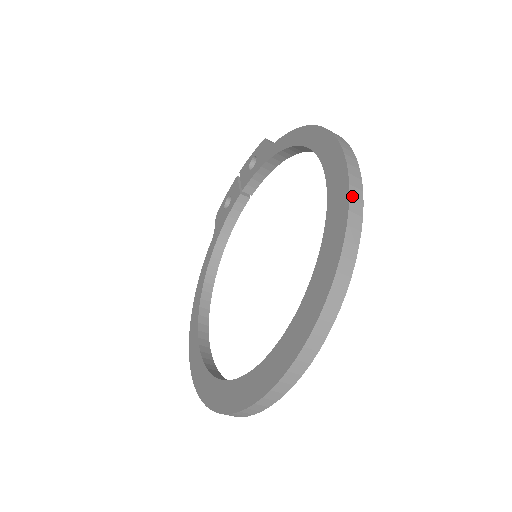
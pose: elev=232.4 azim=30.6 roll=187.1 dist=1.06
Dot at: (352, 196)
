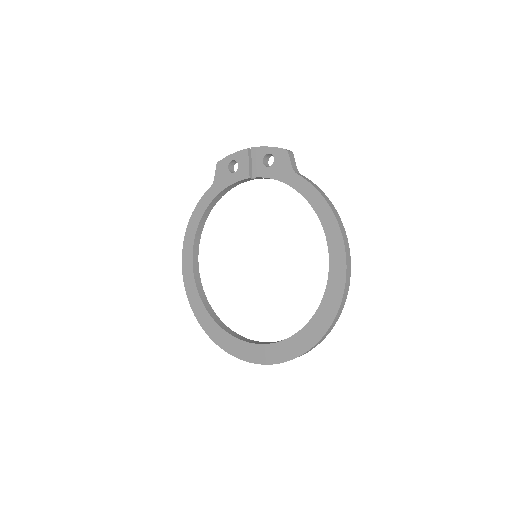
Dot at: (340, 310)
